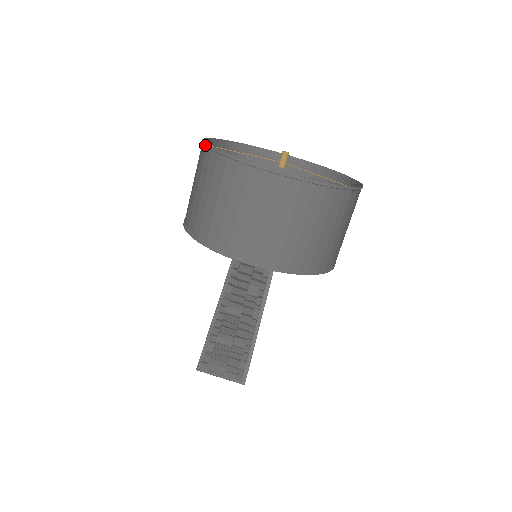
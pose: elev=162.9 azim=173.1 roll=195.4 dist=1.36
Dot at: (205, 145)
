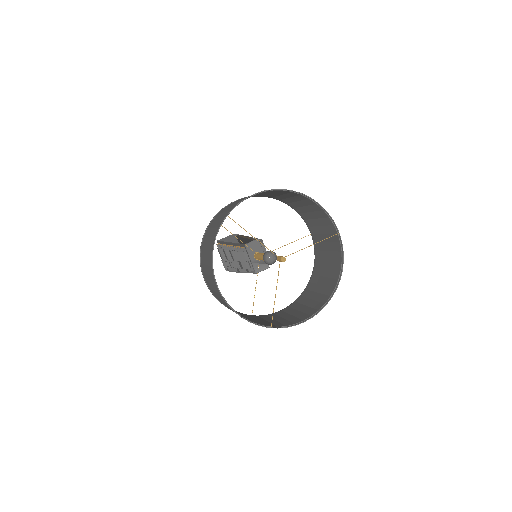
Dot at: (226, 215)
